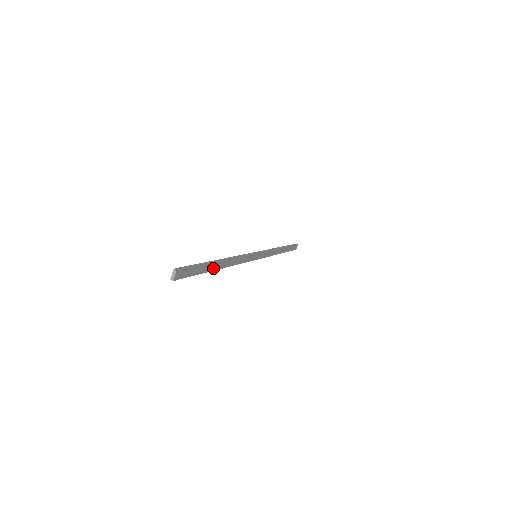
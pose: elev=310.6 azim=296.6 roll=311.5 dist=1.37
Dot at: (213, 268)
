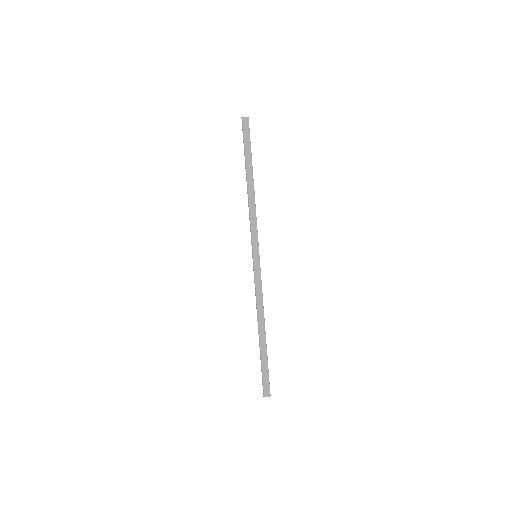
Dot at: (248, 169)
